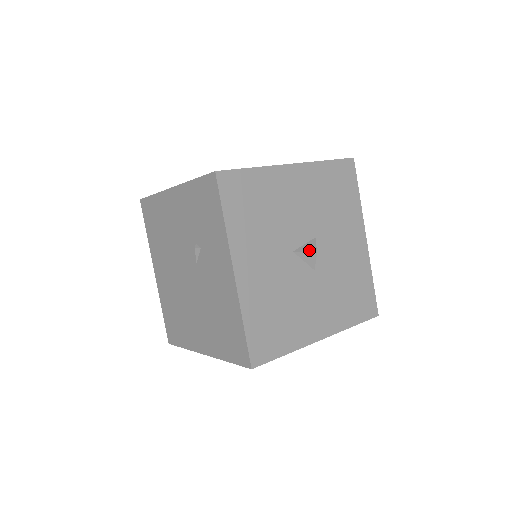
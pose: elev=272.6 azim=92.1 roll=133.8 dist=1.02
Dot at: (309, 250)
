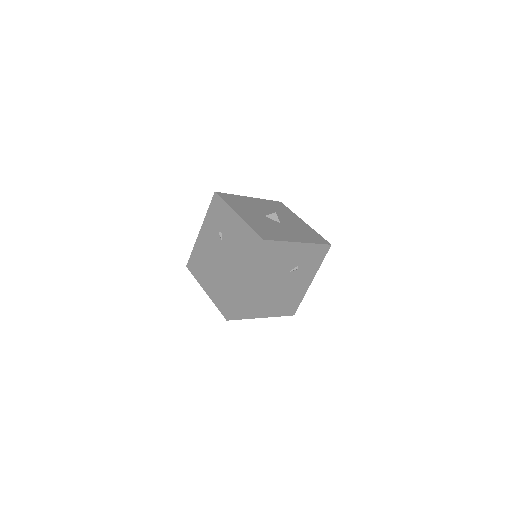
Dot at: (272, 214)
